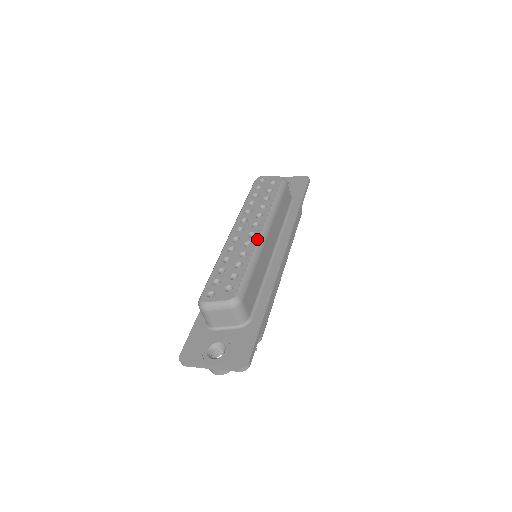
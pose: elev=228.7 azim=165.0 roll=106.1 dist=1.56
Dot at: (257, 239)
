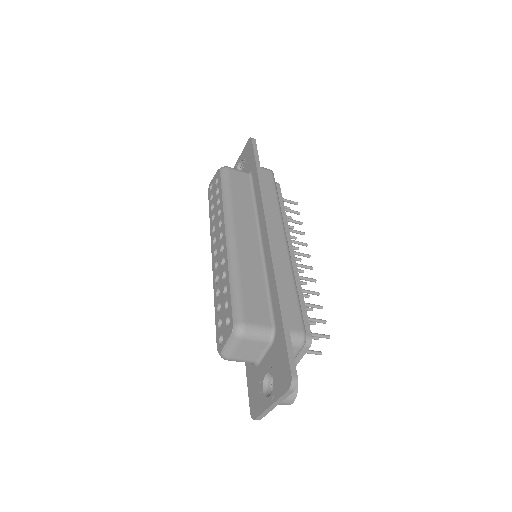
Dot at: (226, 250)
